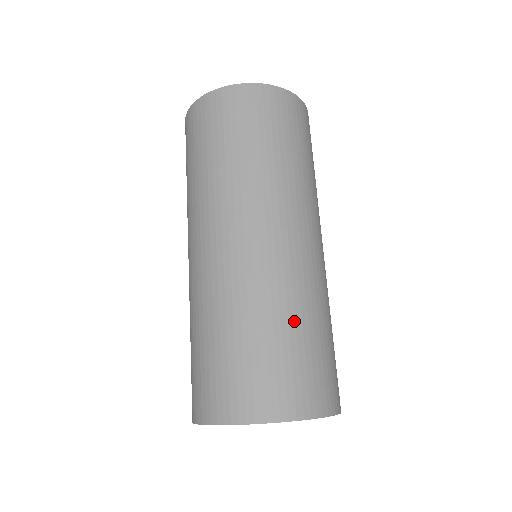
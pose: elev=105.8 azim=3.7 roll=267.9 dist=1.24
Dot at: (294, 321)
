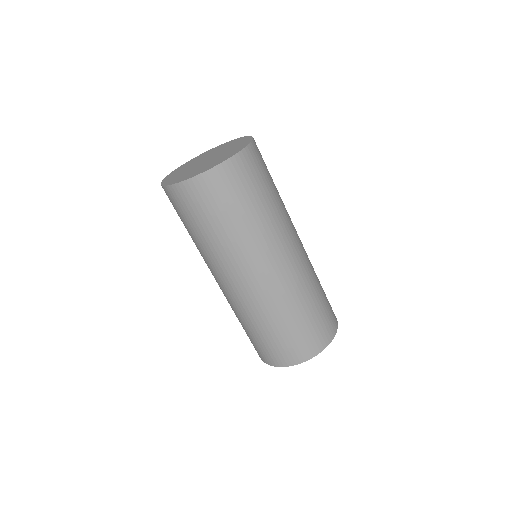
Dot at: (318, 288)
